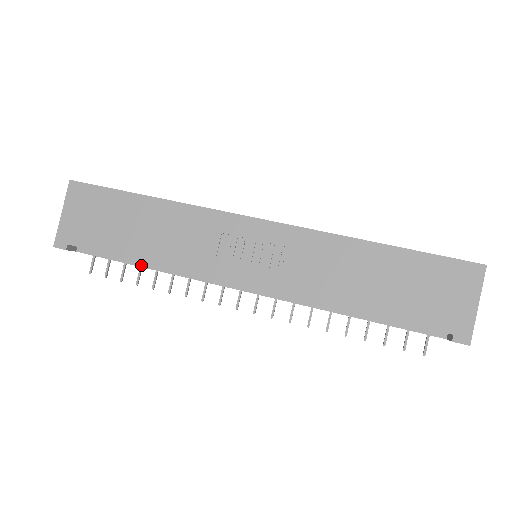
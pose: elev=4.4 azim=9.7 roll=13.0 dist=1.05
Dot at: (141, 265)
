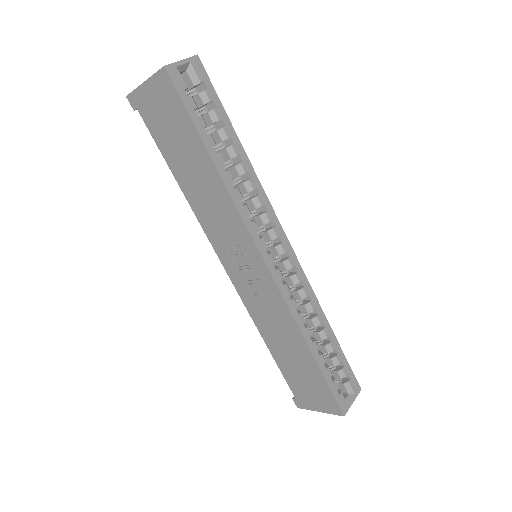
Dot at: occluded
